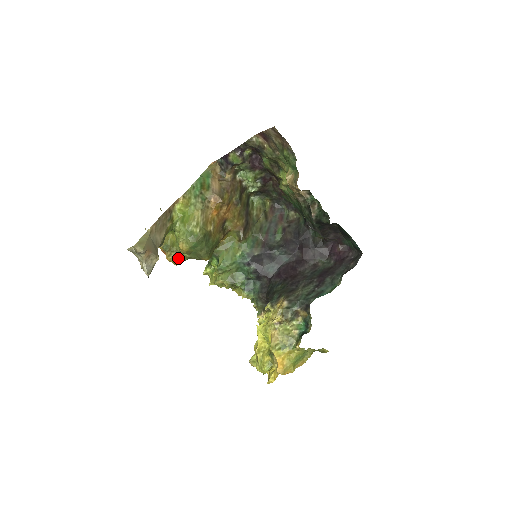
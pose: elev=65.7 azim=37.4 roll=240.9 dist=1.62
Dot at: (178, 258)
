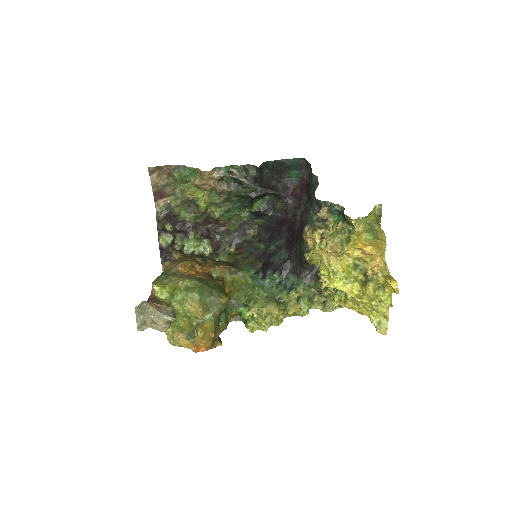
Dot at: (206, 327)
